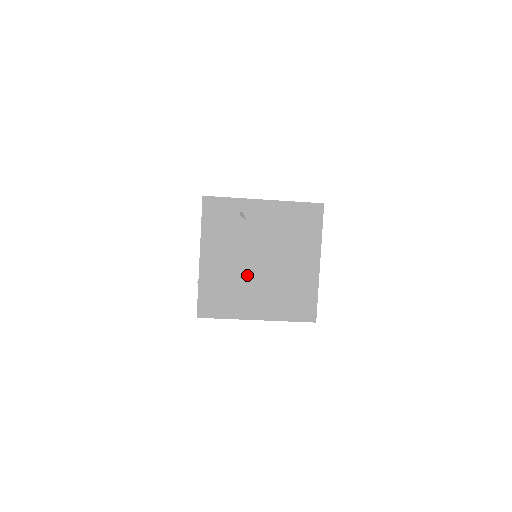
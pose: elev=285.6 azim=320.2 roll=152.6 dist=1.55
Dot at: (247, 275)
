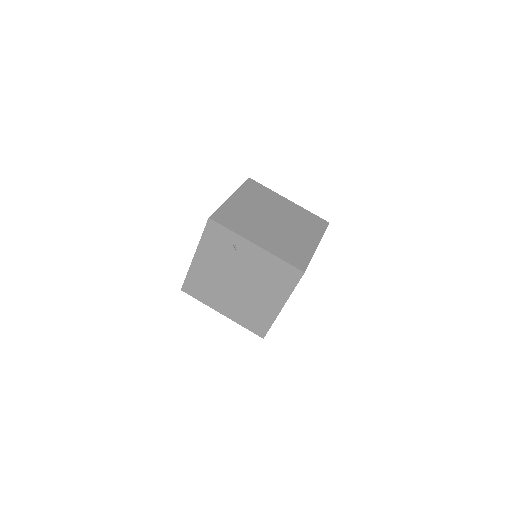
Dot at: (224, 285)
